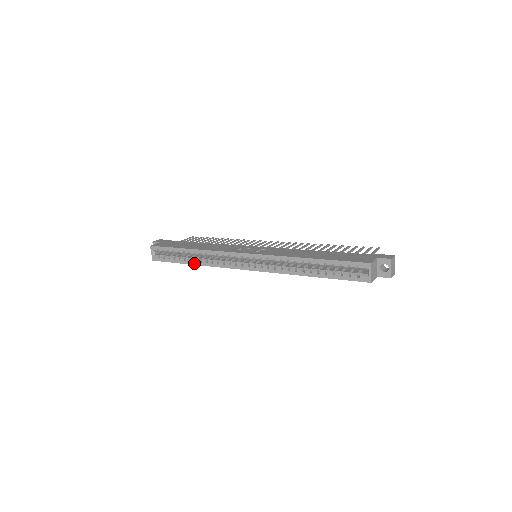
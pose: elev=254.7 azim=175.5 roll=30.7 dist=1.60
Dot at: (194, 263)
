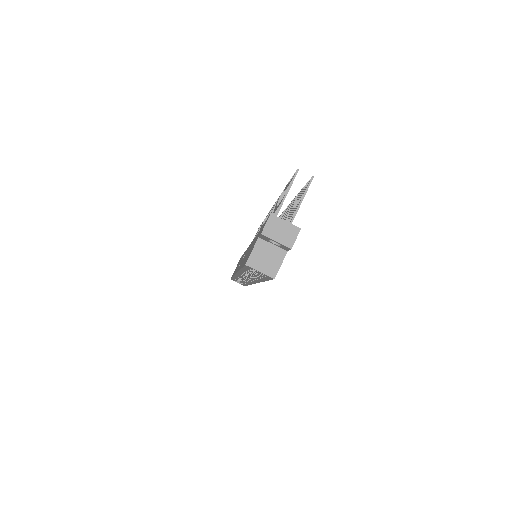
Dot at: (247, 284)
